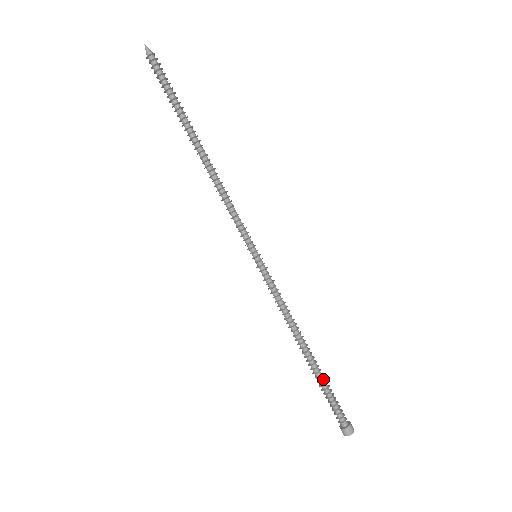
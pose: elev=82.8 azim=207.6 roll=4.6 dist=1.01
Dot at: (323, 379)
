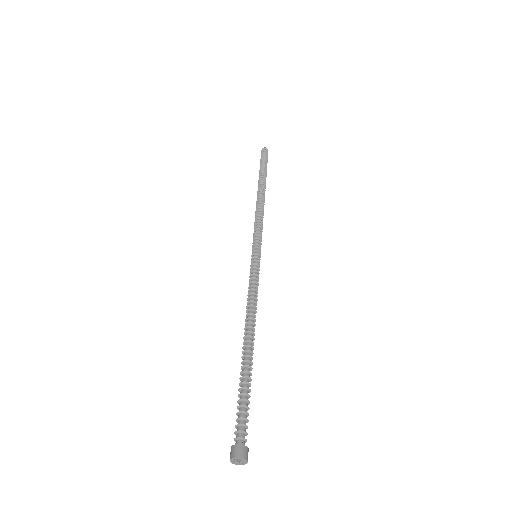
Dot at: (250, 377)
